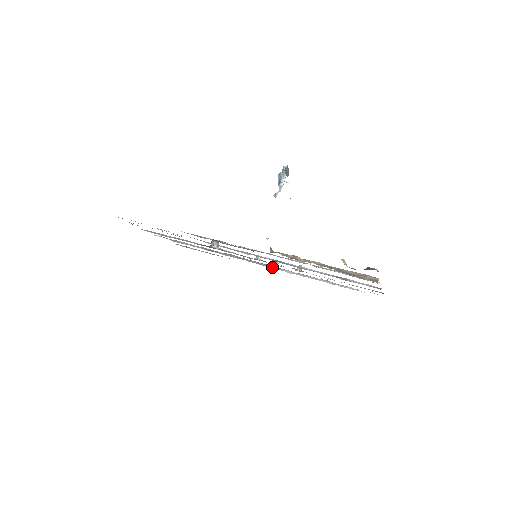
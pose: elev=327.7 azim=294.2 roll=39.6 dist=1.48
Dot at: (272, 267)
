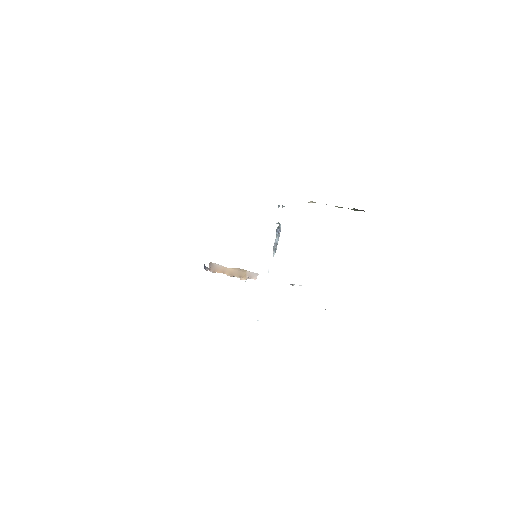
Dot at: occluded
